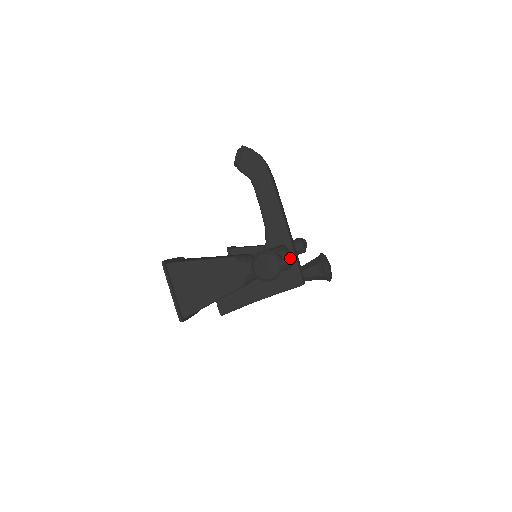
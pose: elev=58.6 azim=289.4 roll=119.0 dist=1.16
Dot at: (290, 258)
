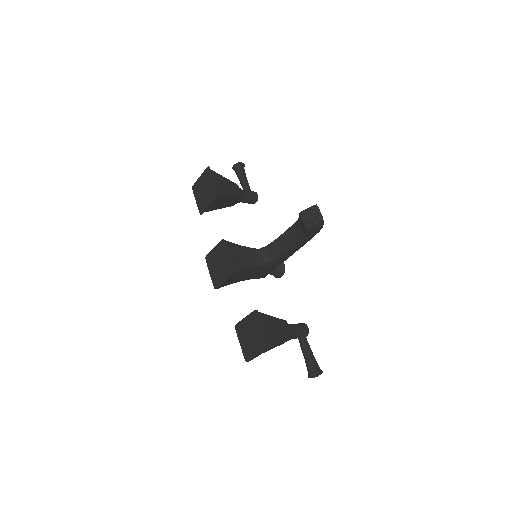
Dot at: occluded
